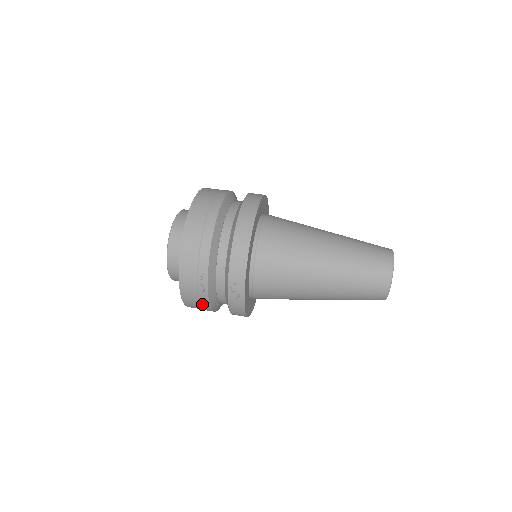
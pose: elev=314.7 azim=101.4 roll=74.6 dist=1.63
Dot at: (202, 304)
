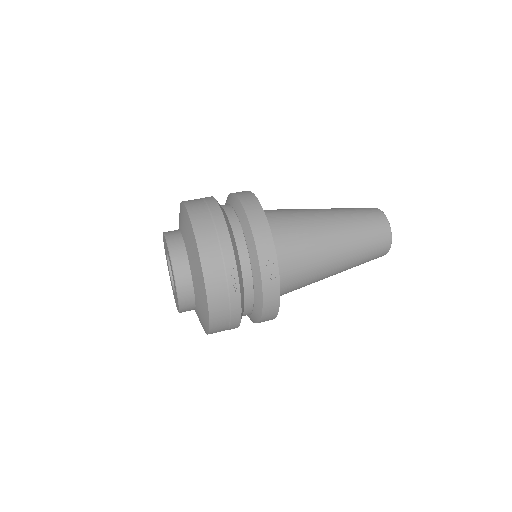
Dot at: (232, 313)
